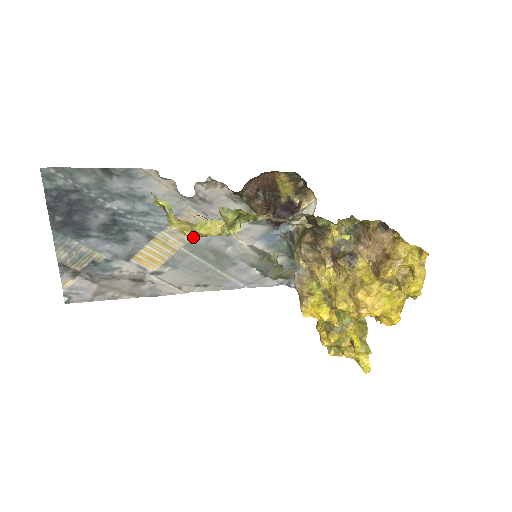
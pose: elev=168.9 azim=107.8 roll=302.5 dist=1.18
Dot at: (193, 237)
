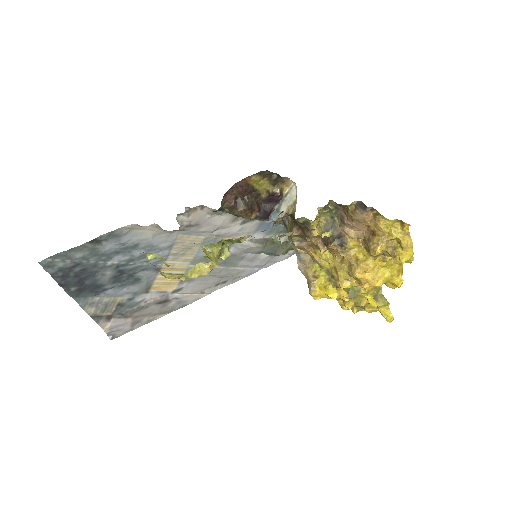
Dot at: (195, 254)
